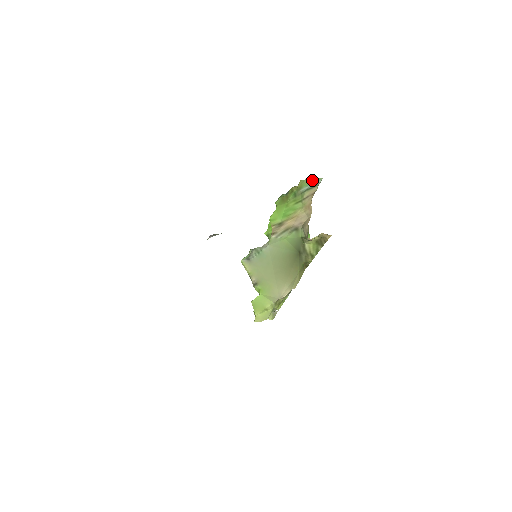
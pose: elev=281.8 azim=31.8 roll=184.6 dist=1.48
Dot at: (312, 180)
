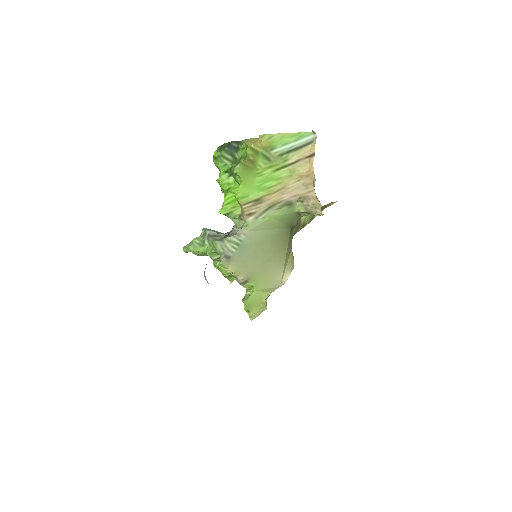
Dot at: (292, 135)
